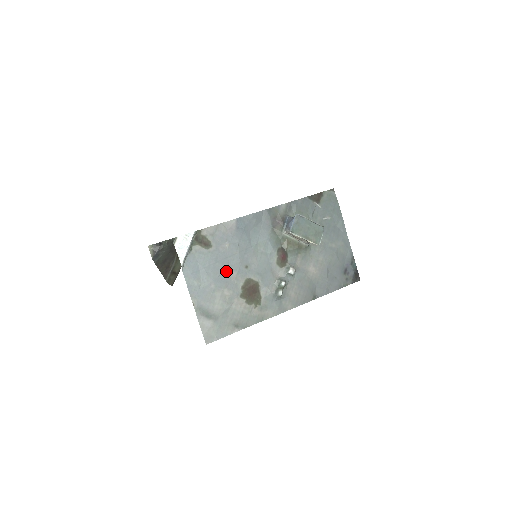
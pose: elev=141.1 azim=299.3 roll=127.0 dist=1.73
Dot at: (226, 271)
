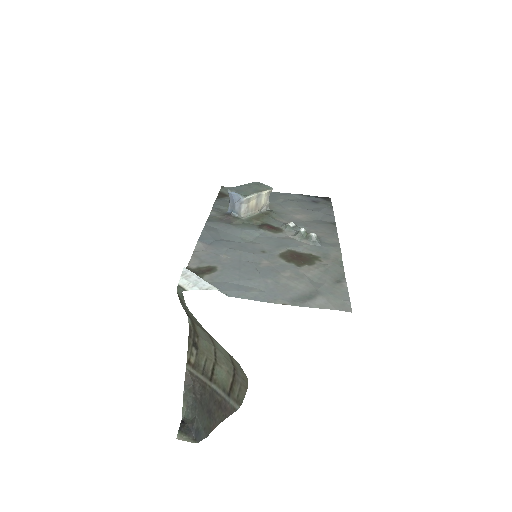
Dot at: (257, 266)
